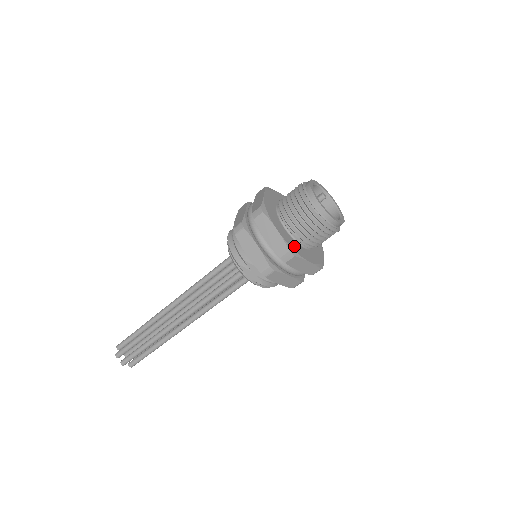
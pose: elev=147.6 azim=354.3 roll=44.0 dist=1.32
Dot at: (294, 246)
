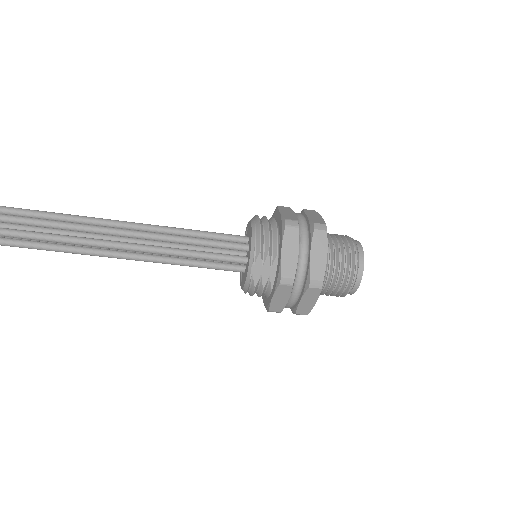
Dot at: occluded
